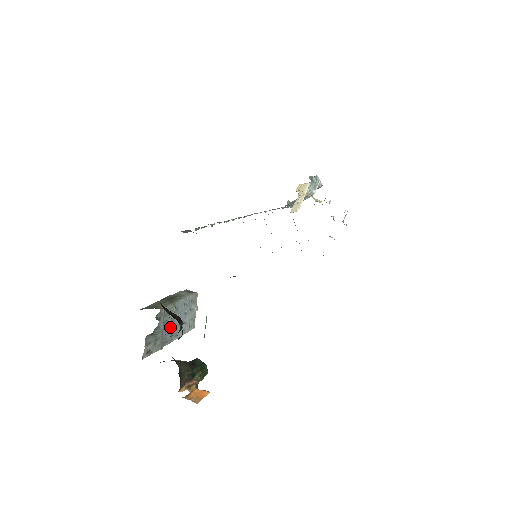
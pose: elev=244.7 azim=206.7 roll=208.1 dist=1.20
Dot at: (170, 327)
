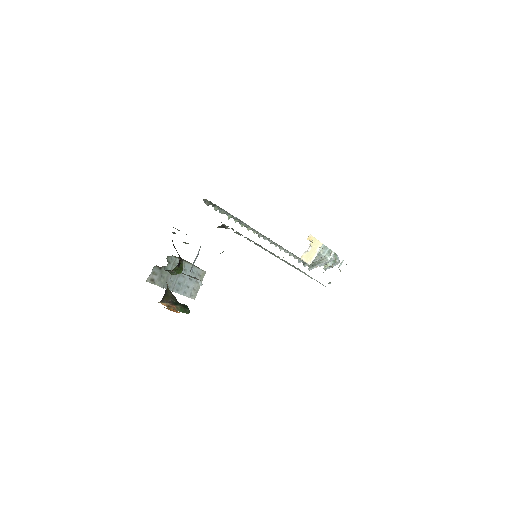
Dot at: (175, 278)
